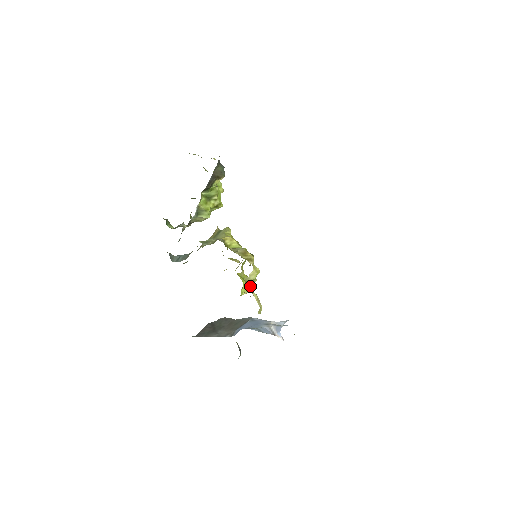
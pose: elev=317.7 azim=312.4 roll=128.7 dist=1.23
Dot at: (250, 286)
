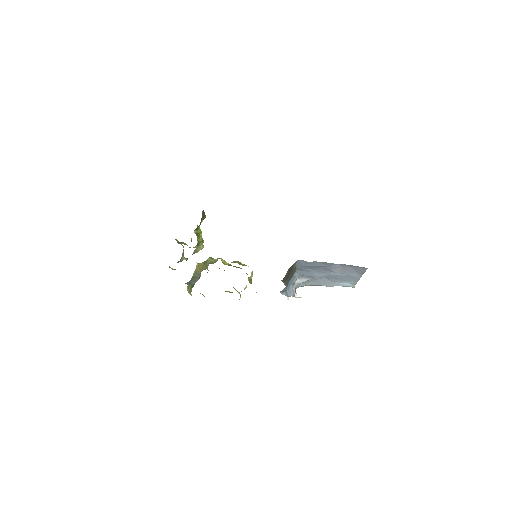
Dot at: occluded
